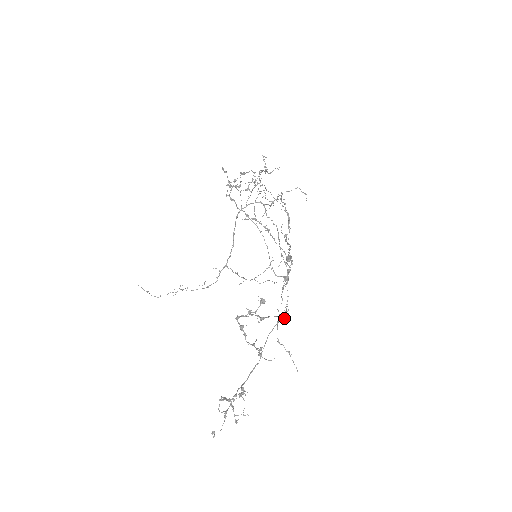
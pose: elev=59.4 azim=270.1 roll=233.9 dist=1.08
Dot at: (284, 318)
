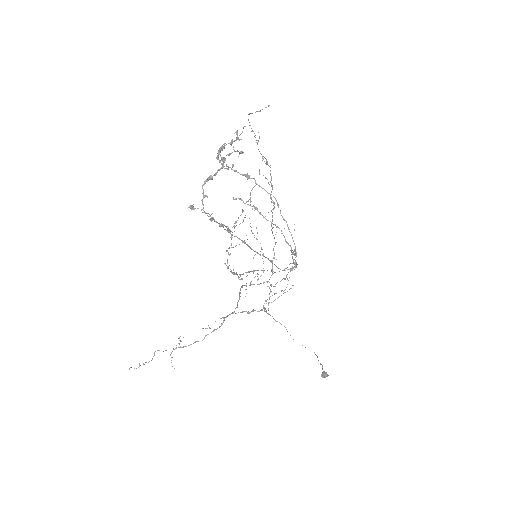
Dot at: (278, 204)
